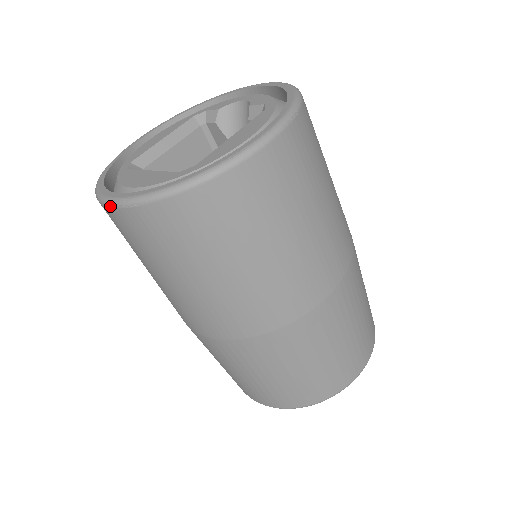
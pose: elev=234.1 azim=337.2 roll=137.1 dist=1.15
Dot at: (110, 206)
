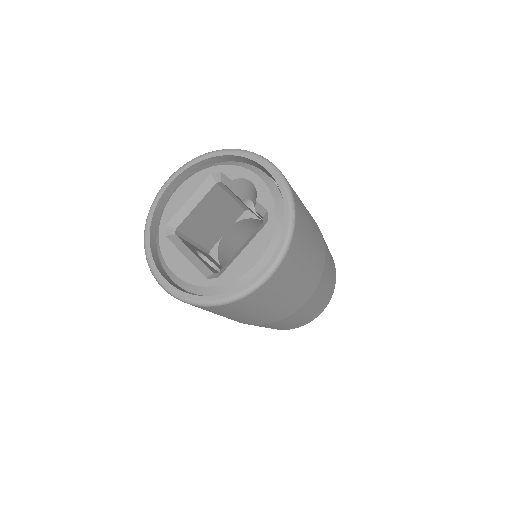
Dot at: (162, 287)
